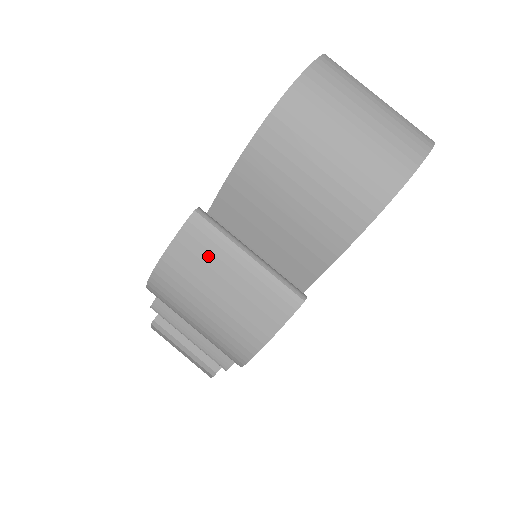
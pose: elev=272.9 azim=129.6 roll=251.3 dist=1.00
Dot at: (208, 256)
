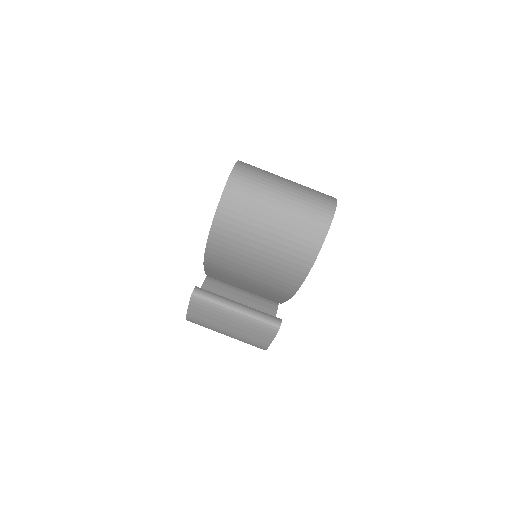
Dot at: (212, 315)
